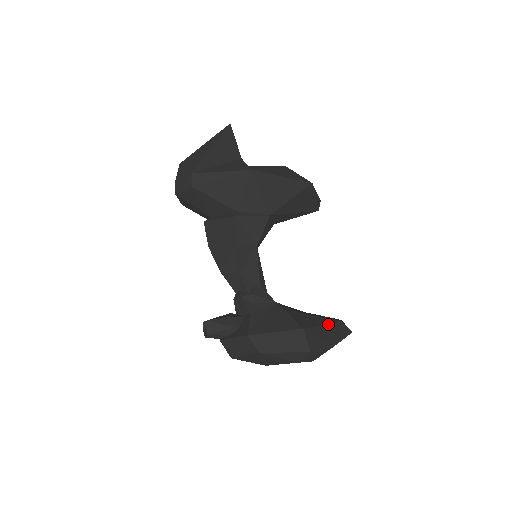
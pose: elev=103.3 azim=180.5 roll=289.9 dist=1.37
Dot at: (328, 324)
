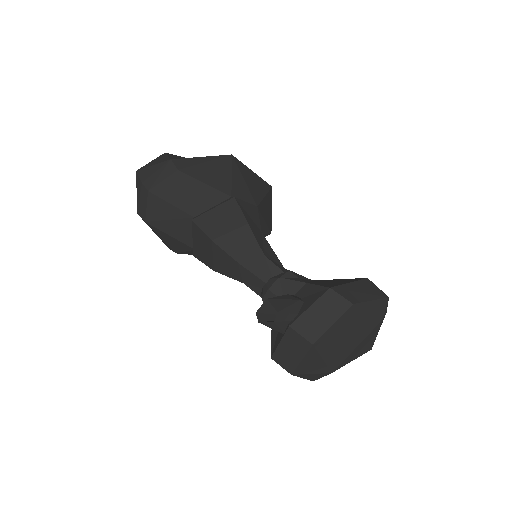
Dot at: occluded
